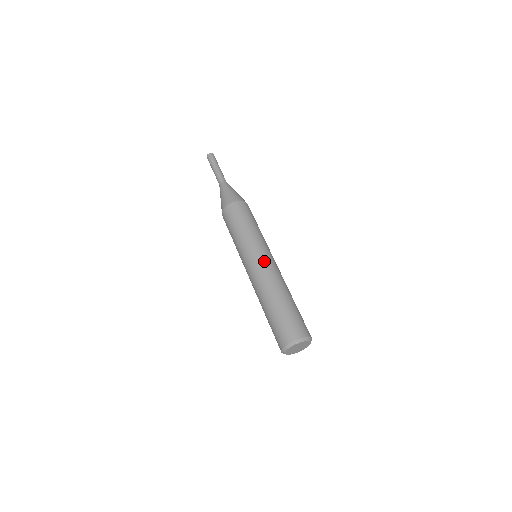
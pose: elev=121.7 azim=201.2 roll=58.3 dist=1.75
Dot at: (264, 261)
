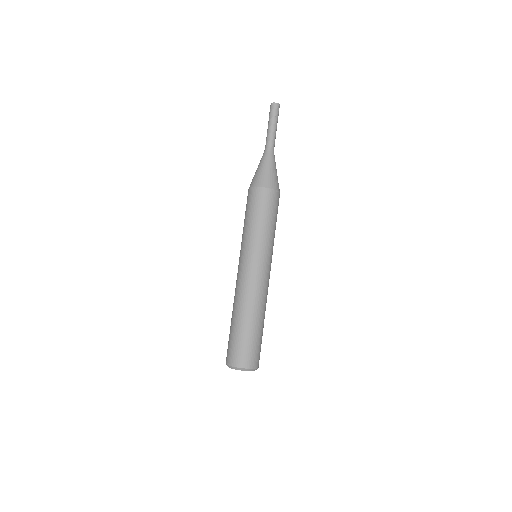
Dot at: (243, 272)
